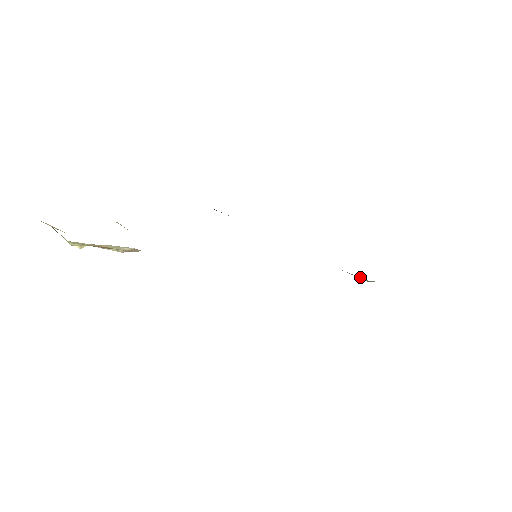
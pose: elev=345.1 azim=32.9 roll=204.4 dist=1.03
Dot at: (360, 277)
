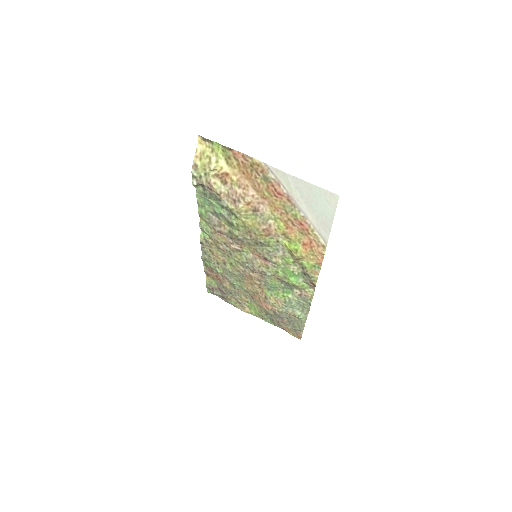
Dot at: (296, 309)
